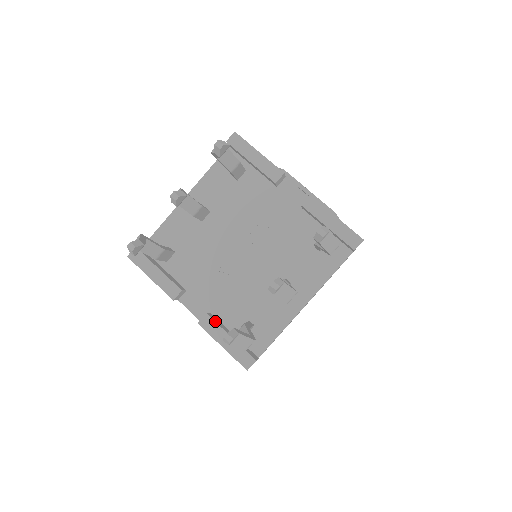
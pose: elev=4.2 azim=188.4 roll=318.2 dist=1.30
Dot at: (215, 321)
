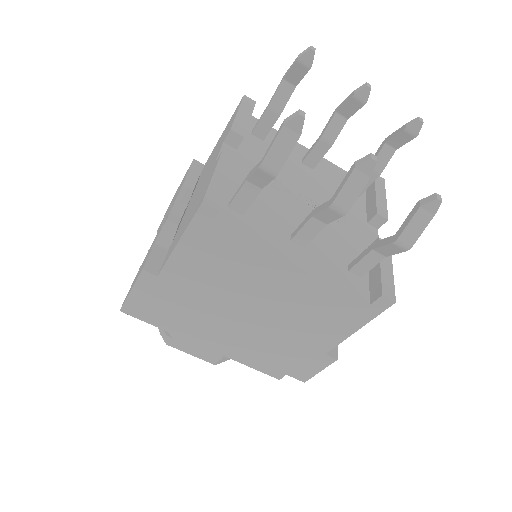
Dot at: occluded
